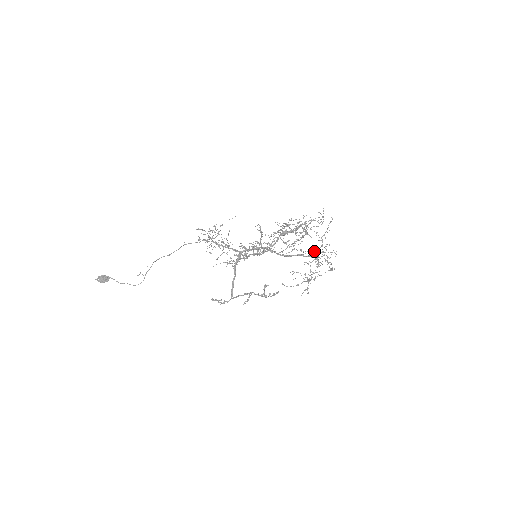
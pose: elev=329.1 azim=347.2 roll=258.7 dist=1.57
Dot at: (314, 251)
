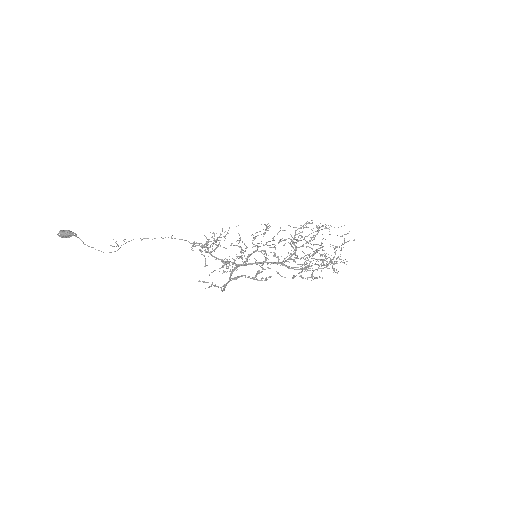
Dot at: (322, 259)
